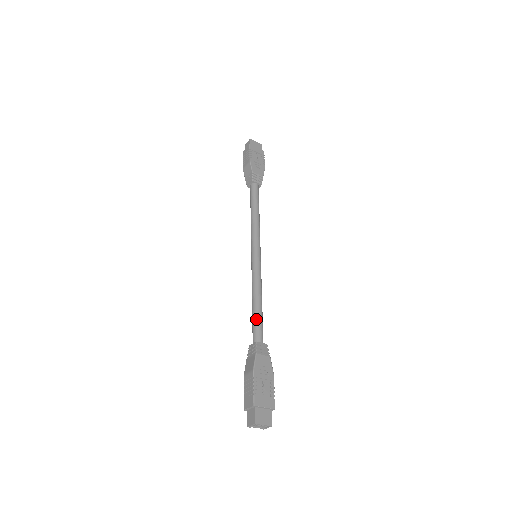
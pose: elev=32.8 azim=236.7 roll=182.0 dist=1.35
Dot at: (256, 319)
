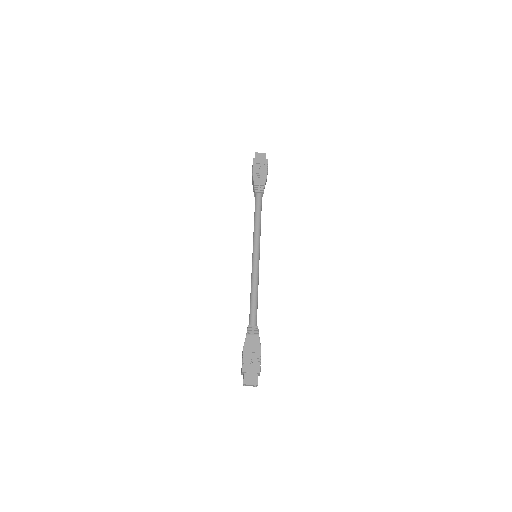
Dot at: (251, 308)
